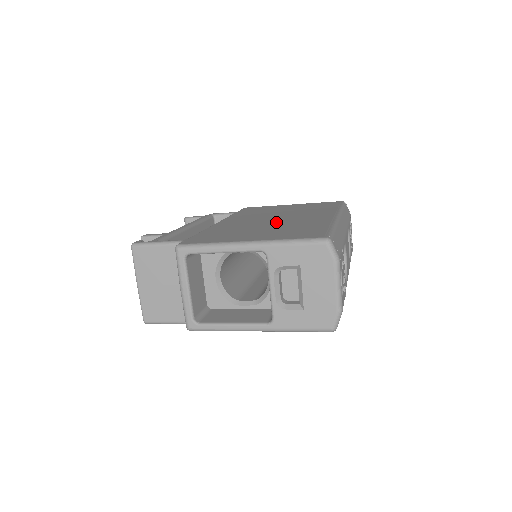
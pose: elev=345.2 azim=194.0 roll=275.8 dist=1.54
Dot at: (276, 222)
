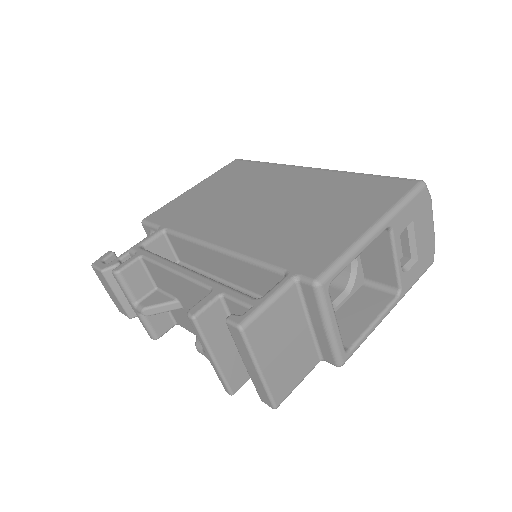
Dot at: (289, 203)
